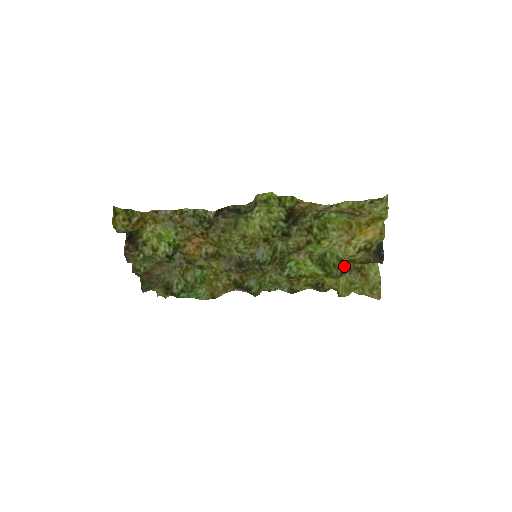
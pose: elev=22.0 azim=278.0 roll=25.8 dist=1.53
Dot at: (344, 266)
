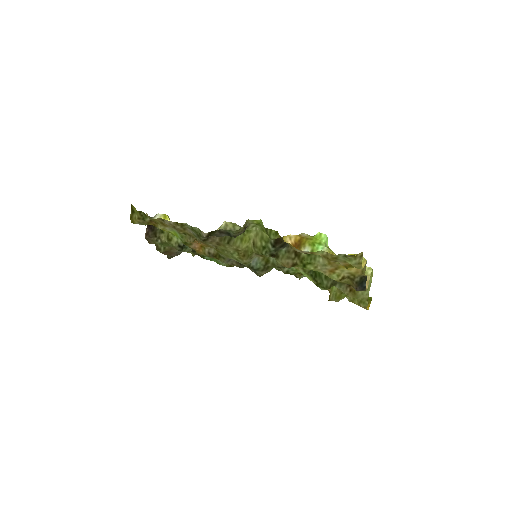
Dot at: occluded
